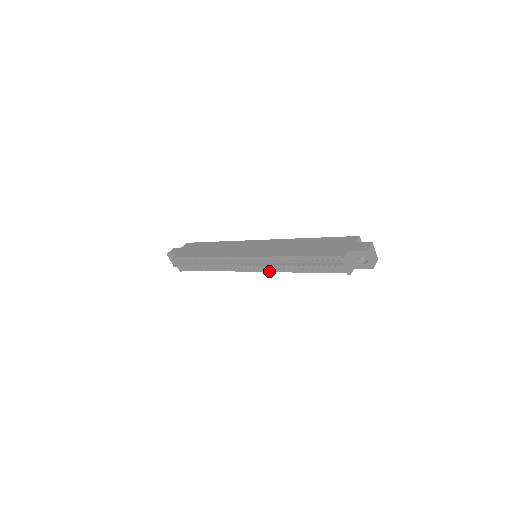
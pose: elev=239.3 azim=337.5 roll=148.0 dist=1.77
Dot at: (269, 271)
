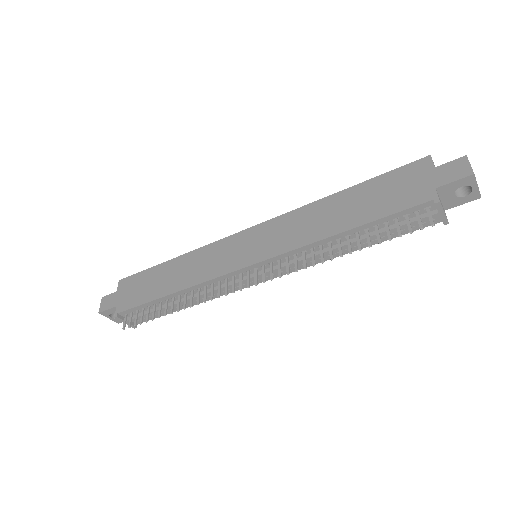
Dot at: (293, 271)
